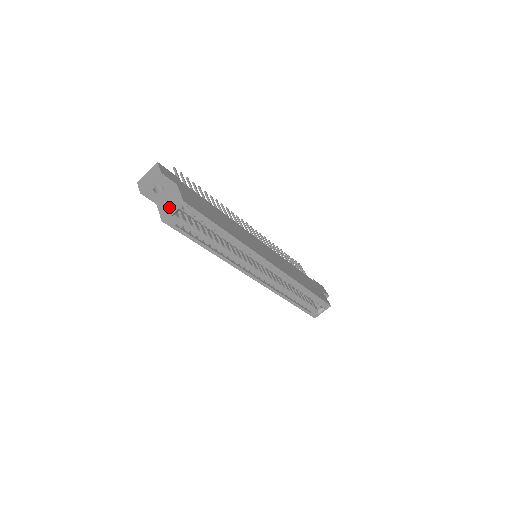
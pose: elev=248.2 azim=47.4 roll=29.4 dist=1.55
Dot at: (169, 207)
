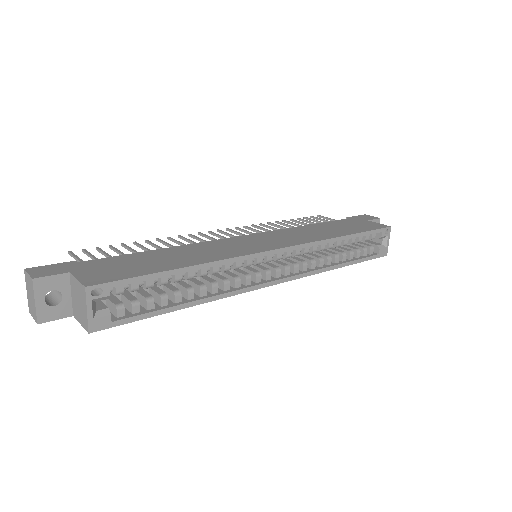
Dot at: (81, 309)
